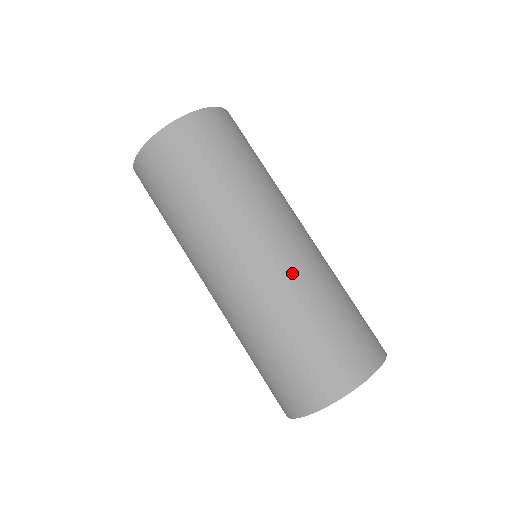
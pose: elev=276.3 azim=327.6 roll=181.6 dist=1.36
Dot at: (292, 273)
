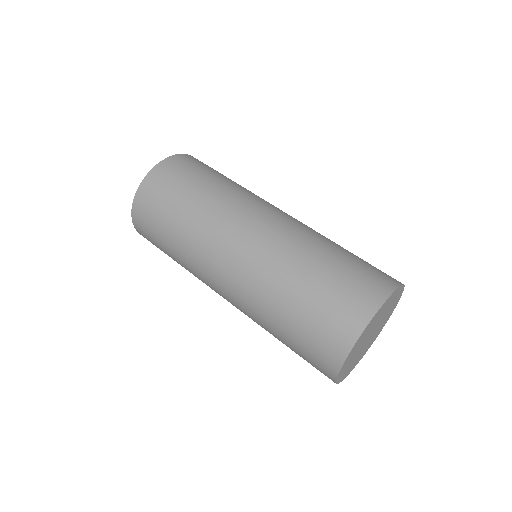
Dot at: occluded
